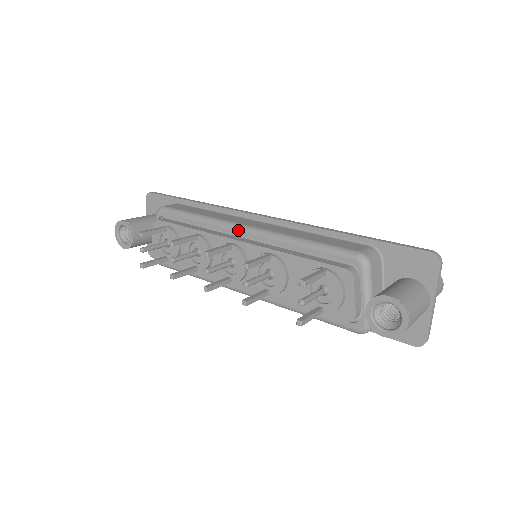
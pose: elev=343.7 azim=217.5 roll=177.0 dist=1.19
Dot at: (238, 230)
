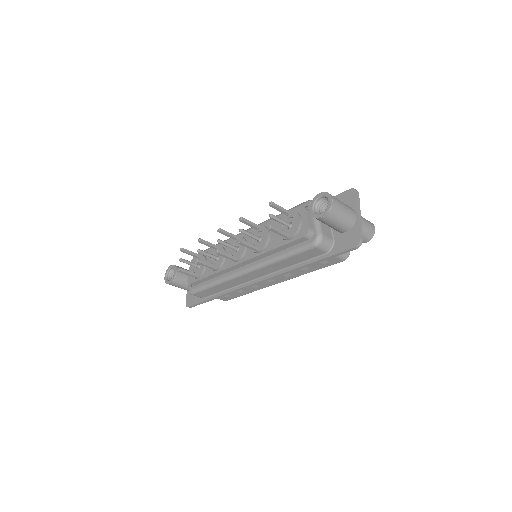
Dot at: occluded
